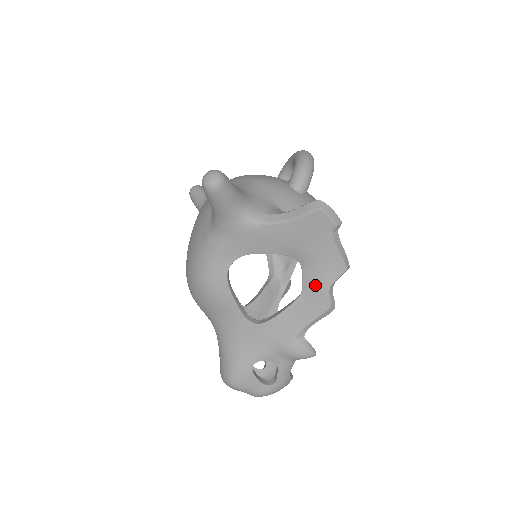
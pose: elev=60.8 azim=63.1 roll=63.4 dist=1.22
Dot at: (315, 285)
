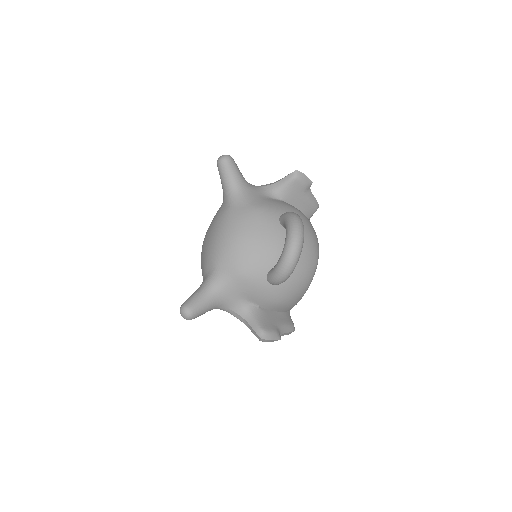
Dot at: occluded
